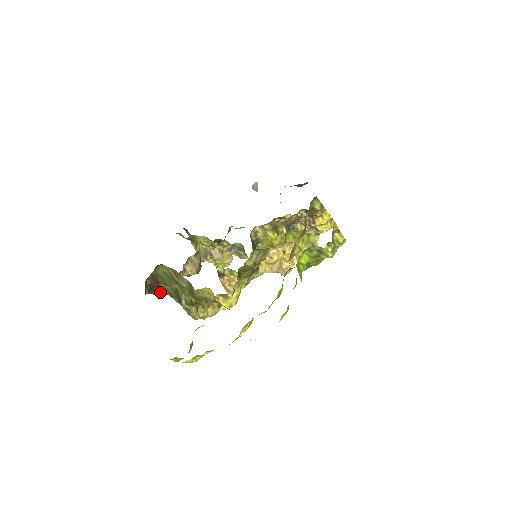
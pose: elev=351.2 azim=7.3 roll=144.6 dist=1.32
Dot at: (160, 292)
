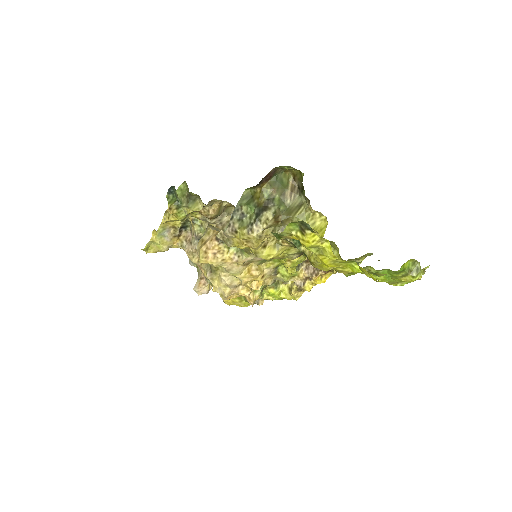
Dot at: (256, 186)
